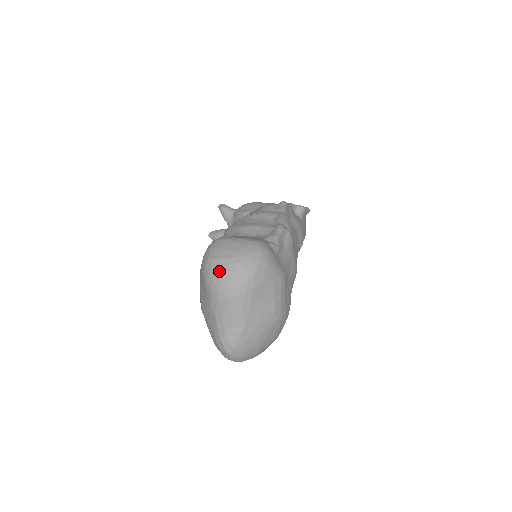
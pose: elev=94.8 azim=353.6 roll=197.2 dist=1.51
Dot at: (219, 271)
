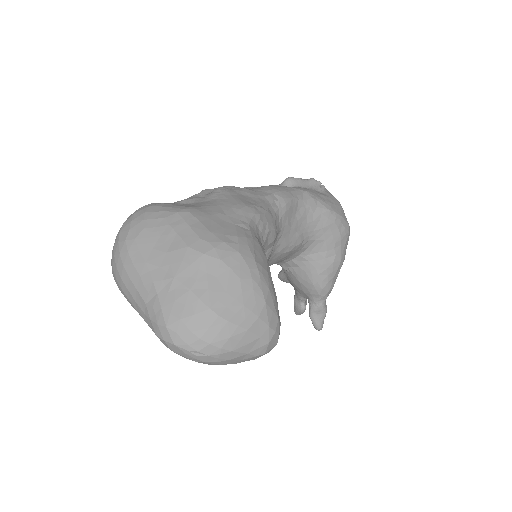
Dot at: (111, 264)
